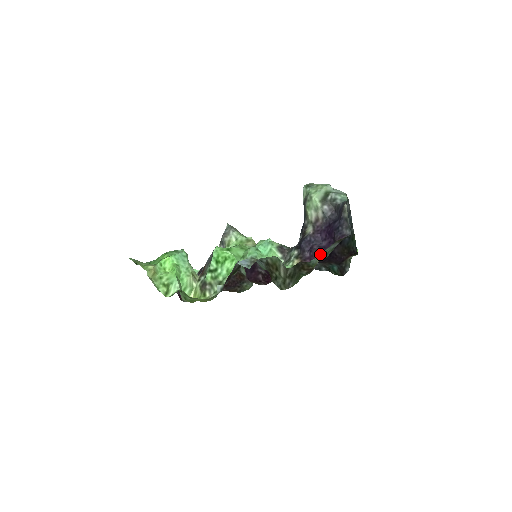
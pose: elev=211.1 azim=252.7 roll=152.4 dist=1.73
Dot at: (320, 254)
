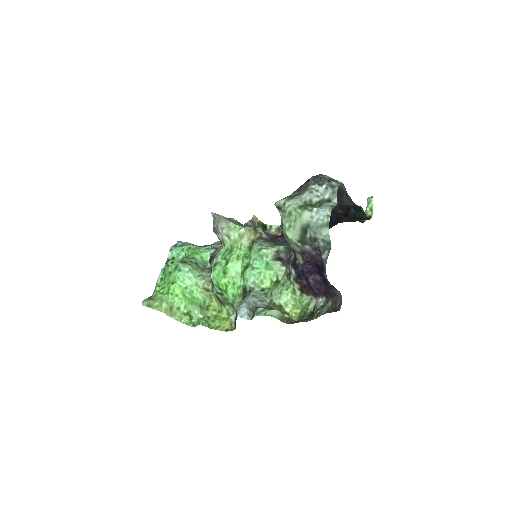
Dot at: occluded
